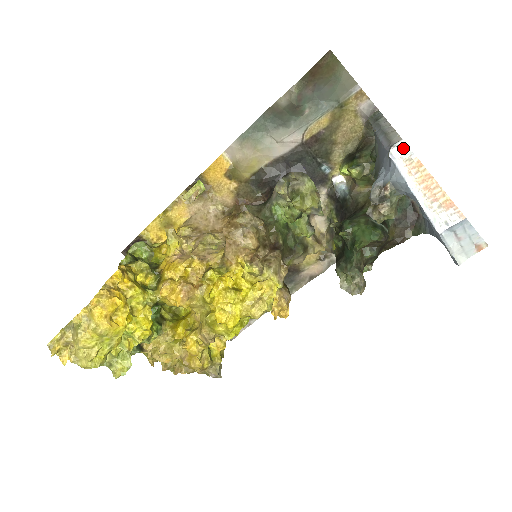
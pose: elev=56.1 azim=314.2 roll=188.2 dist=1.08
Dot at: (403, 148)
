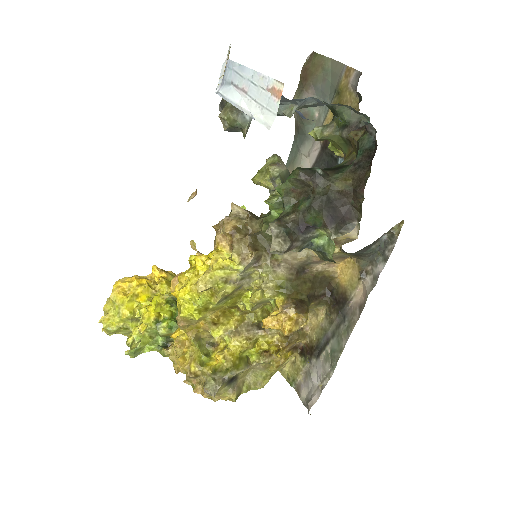
Dot at: (229, 49)
